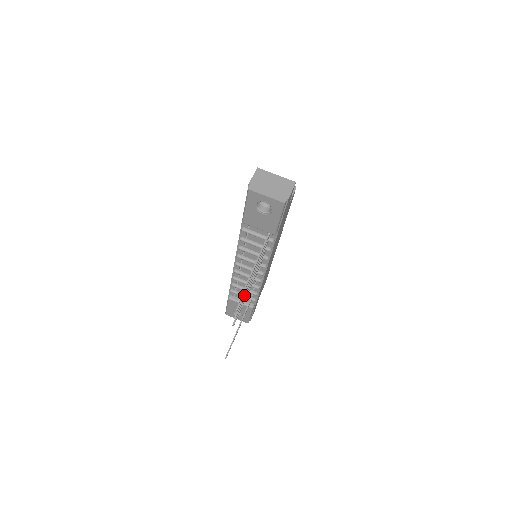
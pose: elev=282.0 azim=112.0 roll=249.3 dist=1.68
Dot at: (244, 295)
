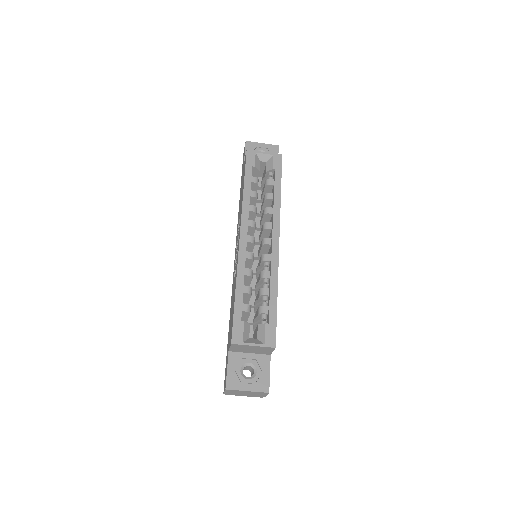
Dot at: occluded
